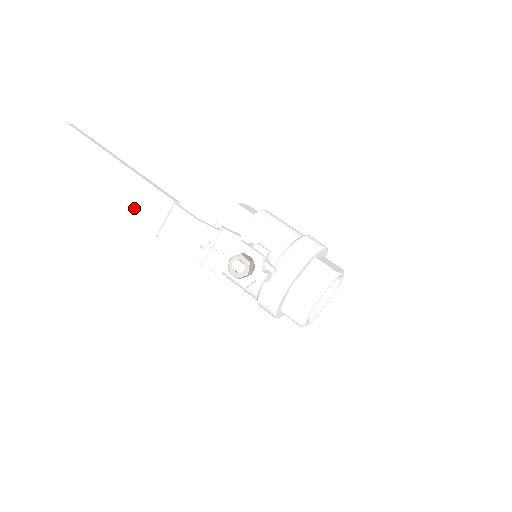
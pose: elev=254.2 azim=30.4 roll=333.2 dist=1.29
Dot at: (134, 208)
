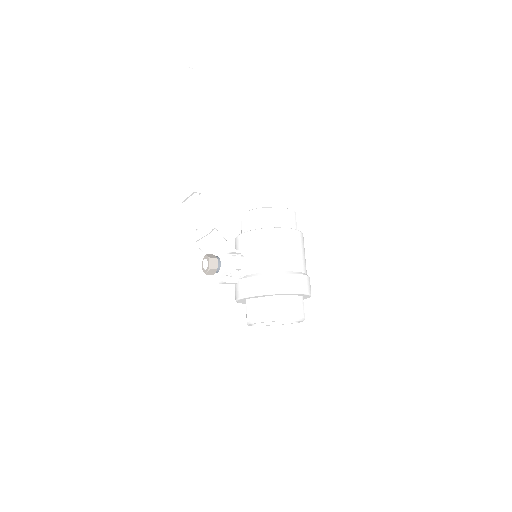
Dot at: (183, 172)
